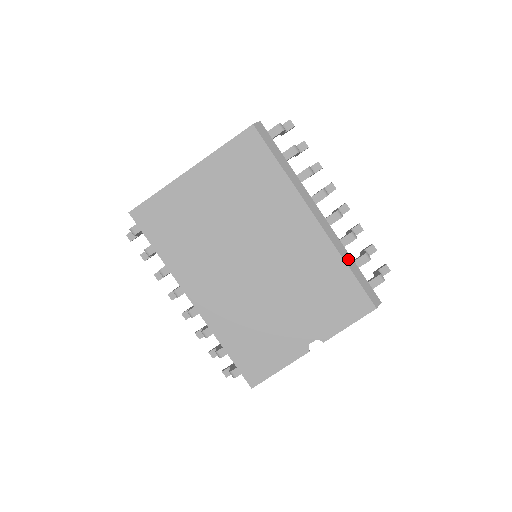
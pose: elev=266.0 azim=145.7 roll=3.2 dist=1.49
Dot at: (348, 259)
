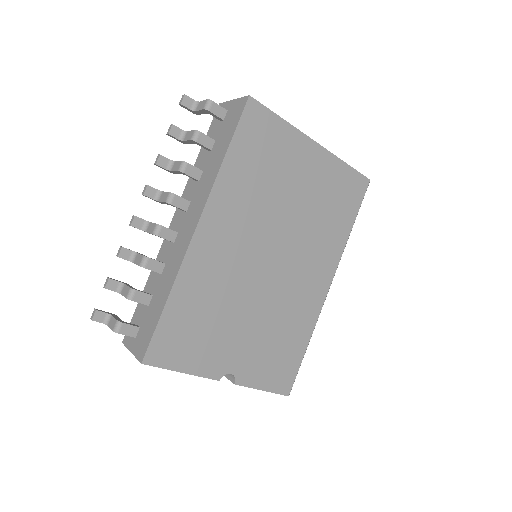
Dot at: occluded
